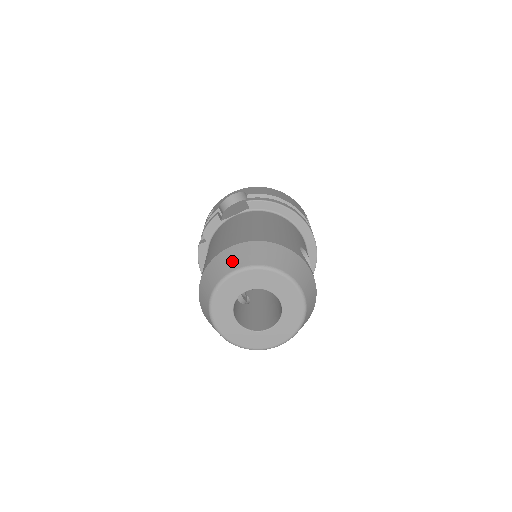
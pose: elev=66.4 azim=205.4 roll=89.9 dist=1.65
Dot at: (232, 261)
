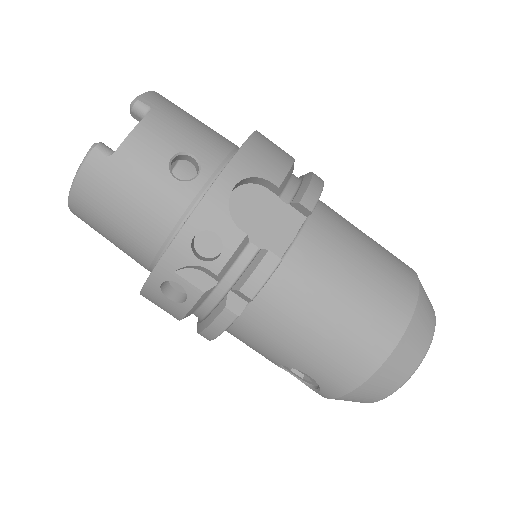
Dot at: (421, 342)
